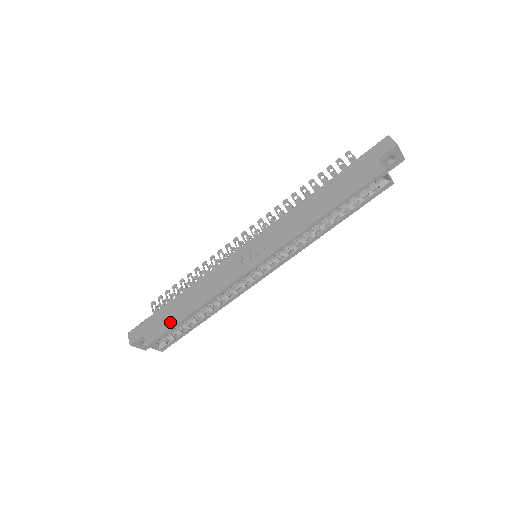
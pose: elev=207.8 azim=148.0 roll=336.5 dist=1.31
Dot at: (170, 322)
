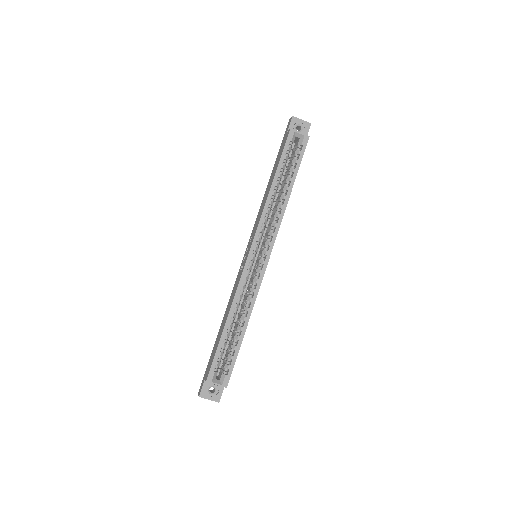
Dot at: (216, 348)
